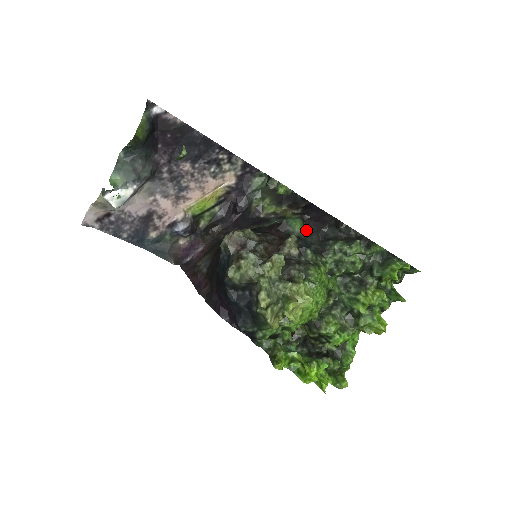
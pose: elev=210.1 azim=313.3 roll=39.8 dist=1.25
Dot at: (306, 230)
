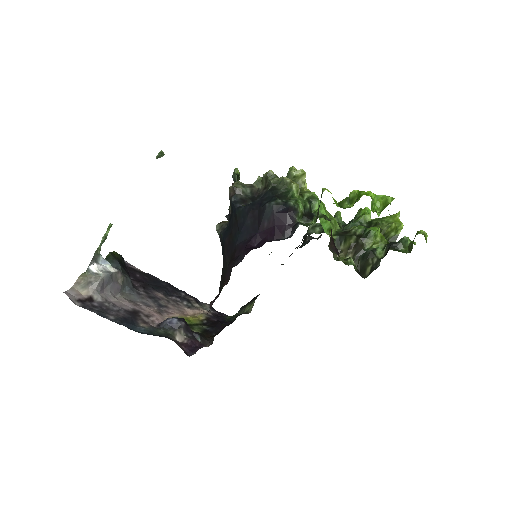
Dot at: occluded
